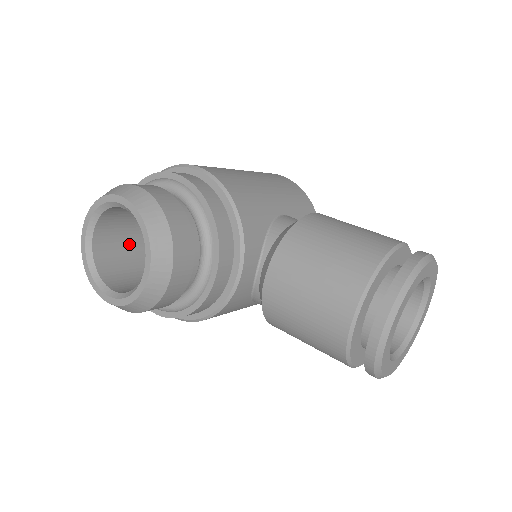
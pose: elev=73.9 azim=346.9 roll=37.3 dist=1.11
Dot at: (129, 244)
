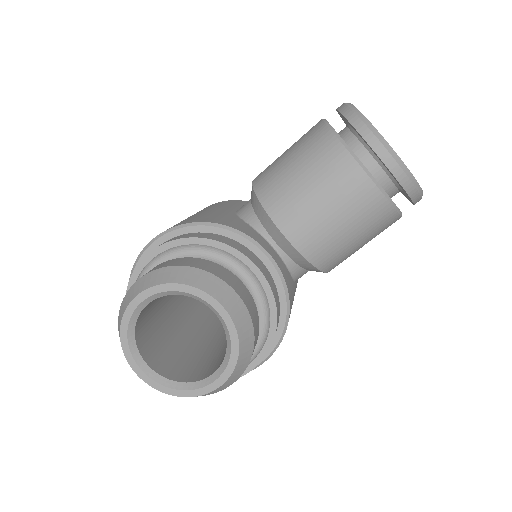
Dot at: (174, 350)
